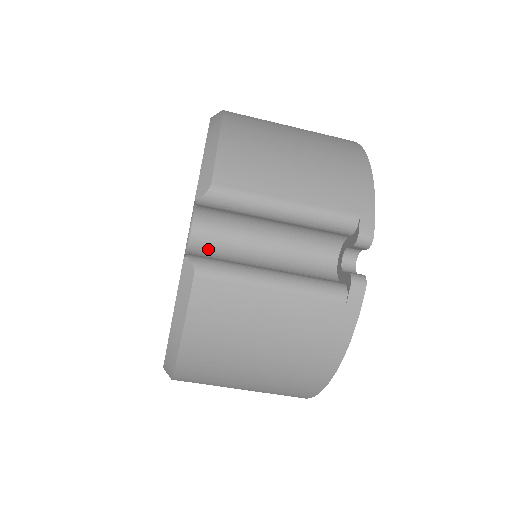
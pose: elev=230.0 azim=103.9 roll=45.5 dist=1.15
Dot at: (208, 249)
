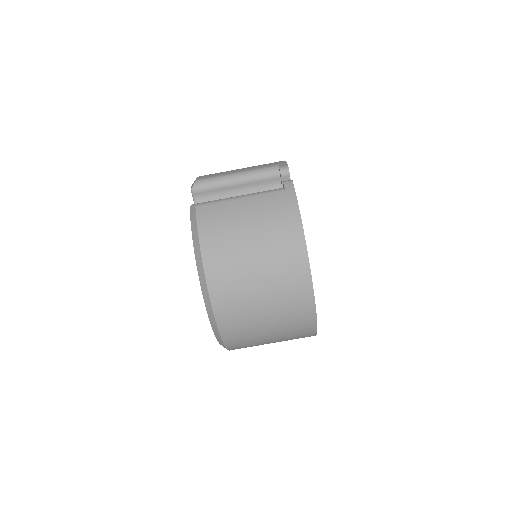
Dot at: occluded
